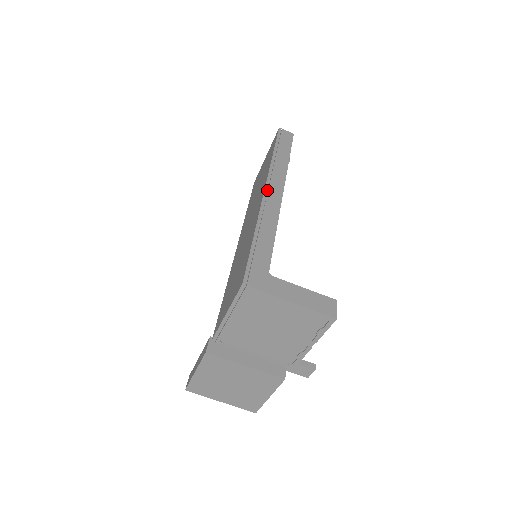
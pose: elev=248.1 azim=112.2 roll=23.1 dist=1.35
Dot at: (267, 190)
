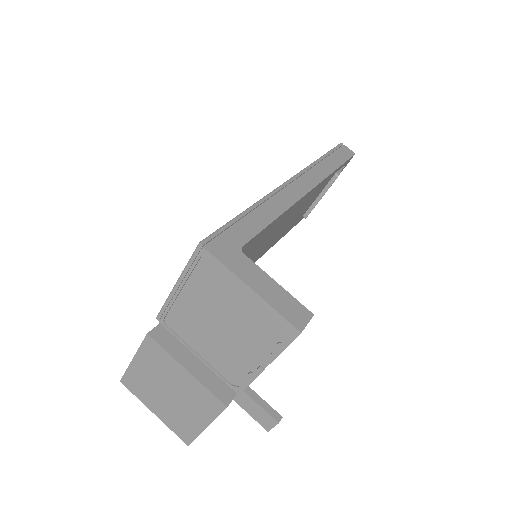
Dot at: (291, 181)
